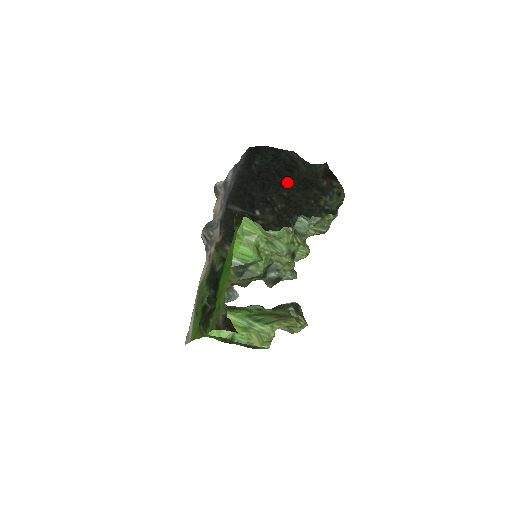
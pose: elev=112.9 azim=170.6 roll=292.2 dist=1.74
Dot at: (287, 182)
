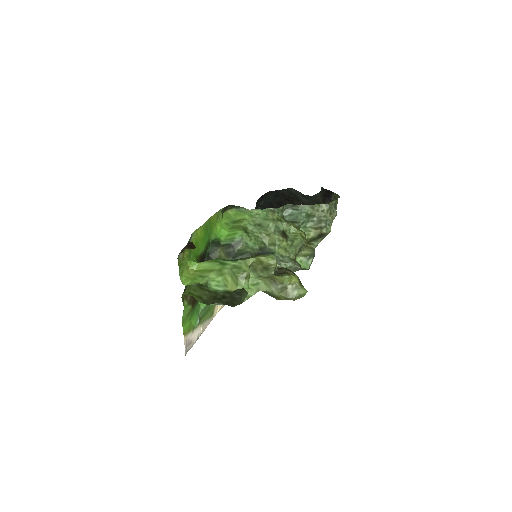
Dot at: occluded
